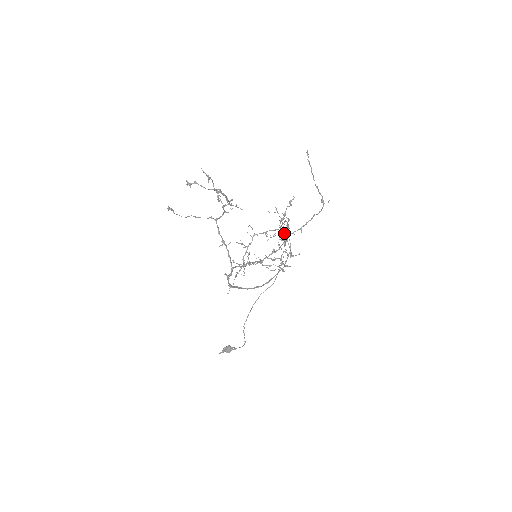
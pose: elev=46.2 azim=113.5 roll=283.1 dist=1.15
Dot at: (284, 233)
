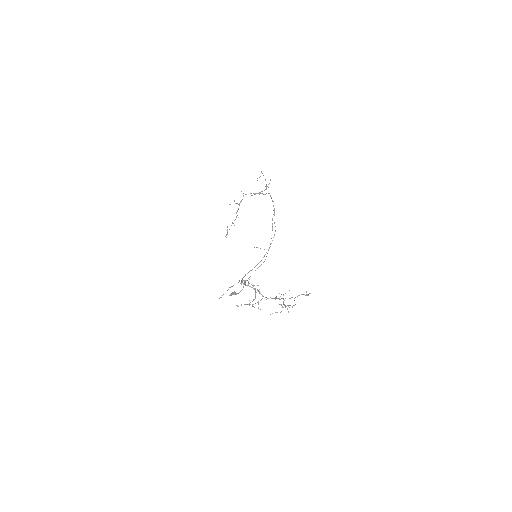
Dot at: occluded
